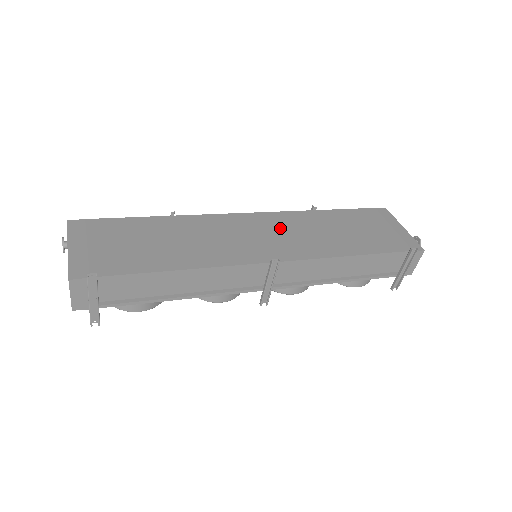
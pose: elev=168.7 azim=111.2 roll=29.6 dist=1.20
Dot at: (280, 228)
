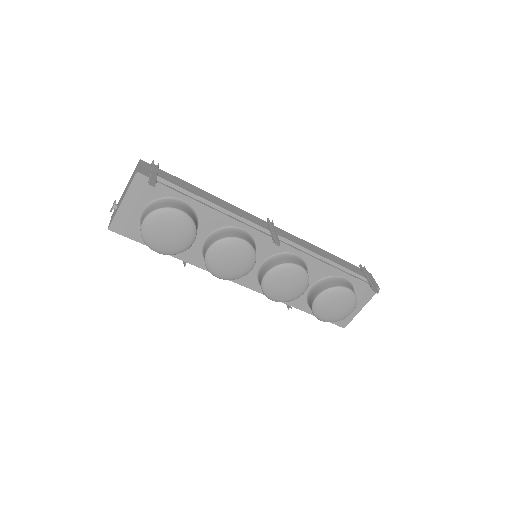
Dot at: occluded
